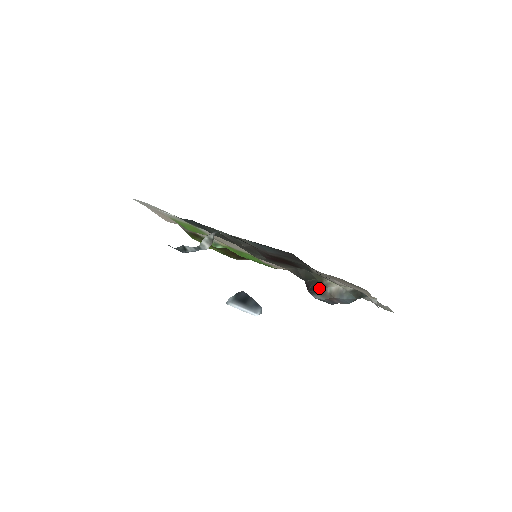
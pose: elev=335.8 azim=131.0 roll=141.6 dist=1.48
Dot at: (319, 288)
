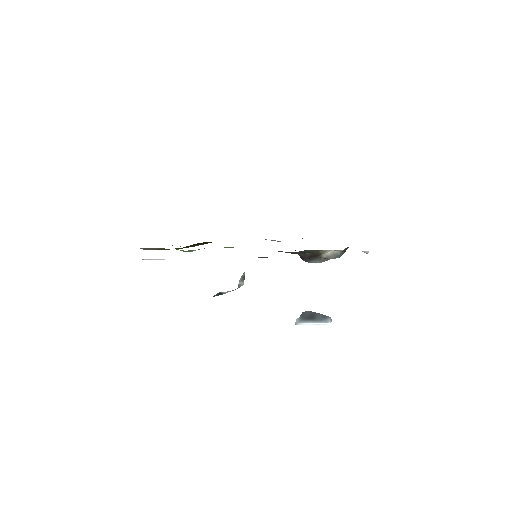
Dot at: (315, 256)
